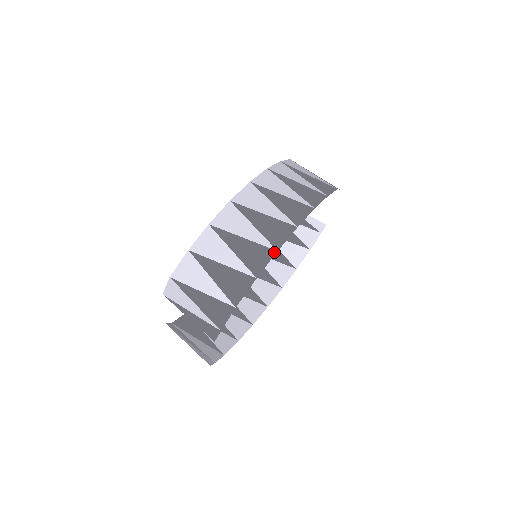
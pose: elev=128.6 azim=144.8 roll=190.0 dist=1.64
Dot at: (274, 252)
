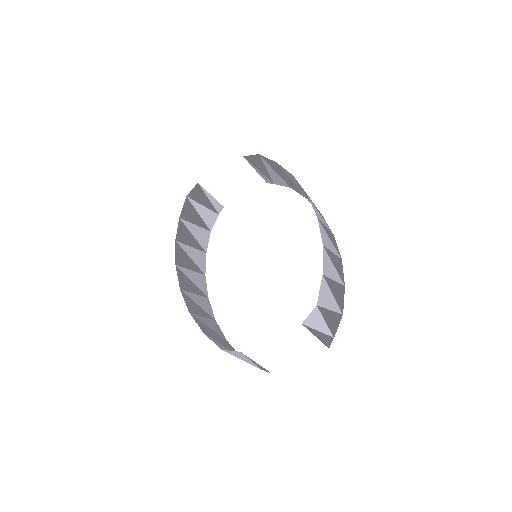
Dot at: occluded
